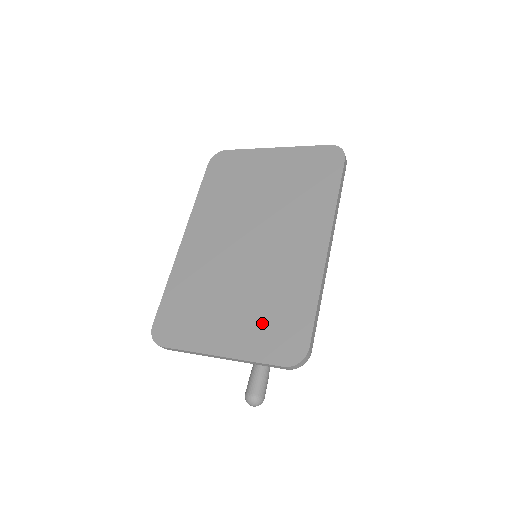
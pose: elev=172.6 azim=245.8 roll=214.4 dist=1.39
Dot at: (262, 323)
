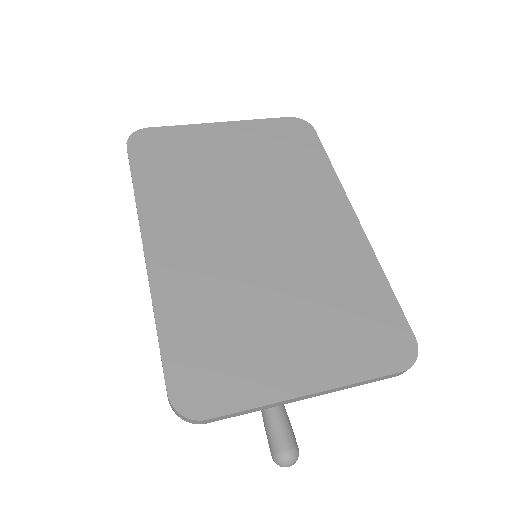
Dot at: (341, 329)
